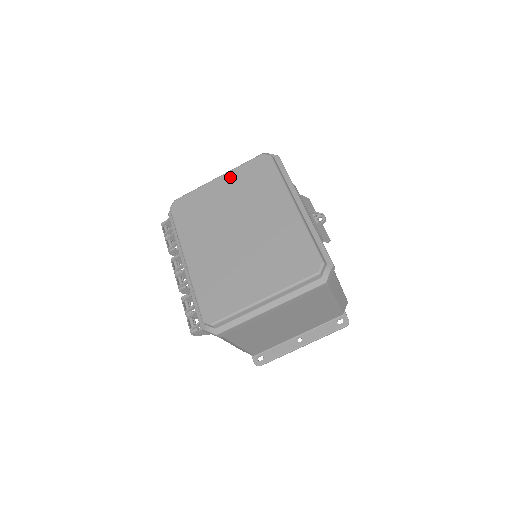
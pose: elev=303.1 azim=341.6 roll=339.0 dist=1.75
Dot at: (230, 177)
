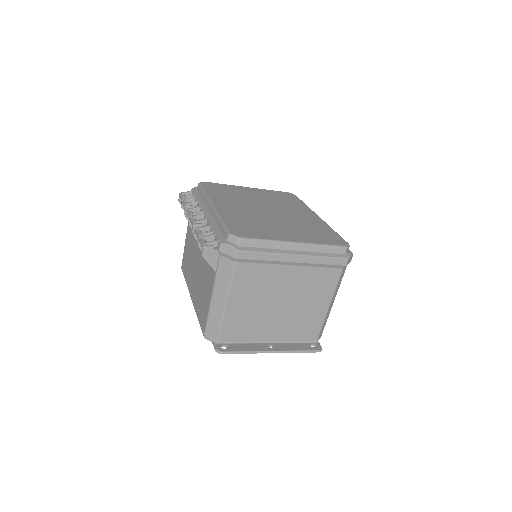
Dot at: (260, 190)
